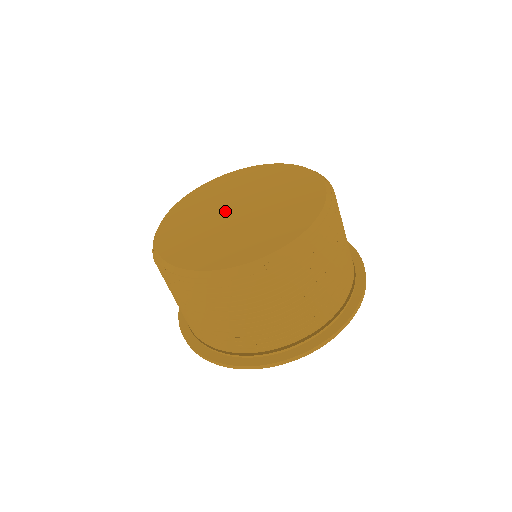
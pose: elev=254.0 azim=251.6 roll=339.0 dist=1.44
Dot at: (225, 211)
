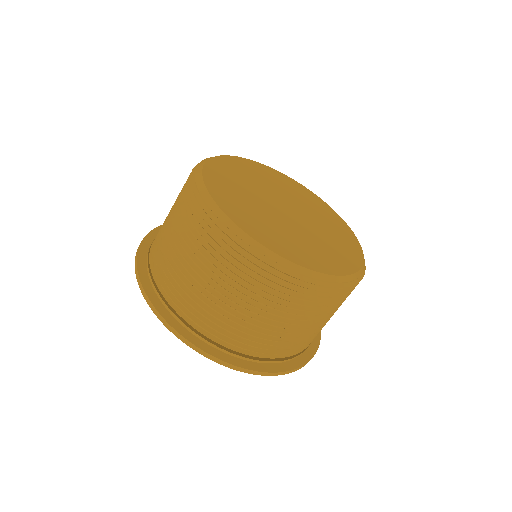
Dot at: (274, 201)
